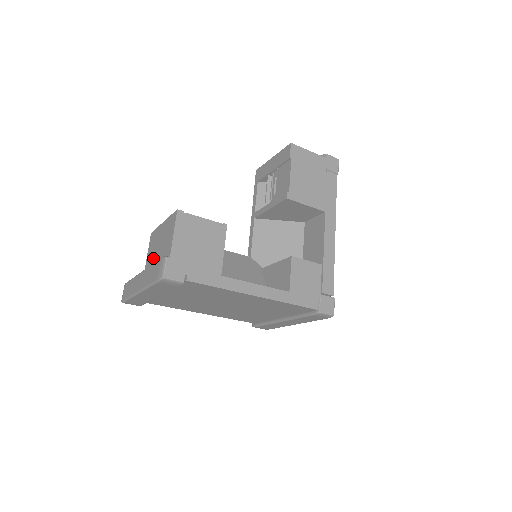
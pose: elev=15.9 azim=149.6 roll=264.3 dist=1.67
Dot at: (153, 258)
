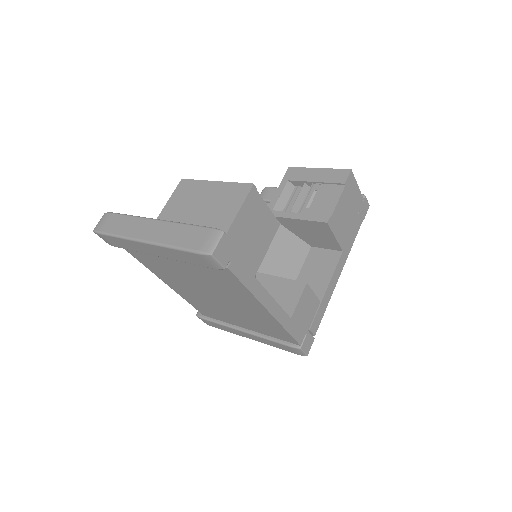
Dot at: (183, 214)
